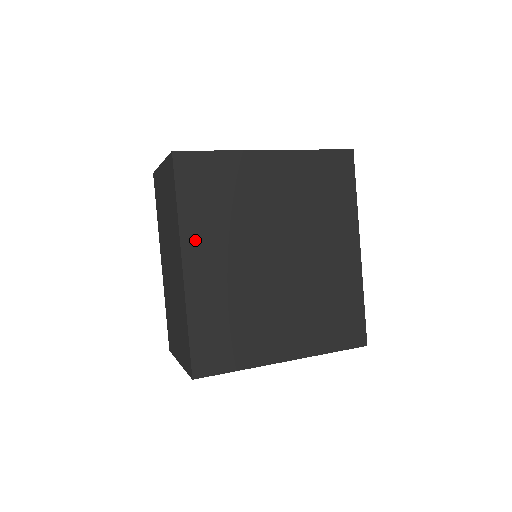
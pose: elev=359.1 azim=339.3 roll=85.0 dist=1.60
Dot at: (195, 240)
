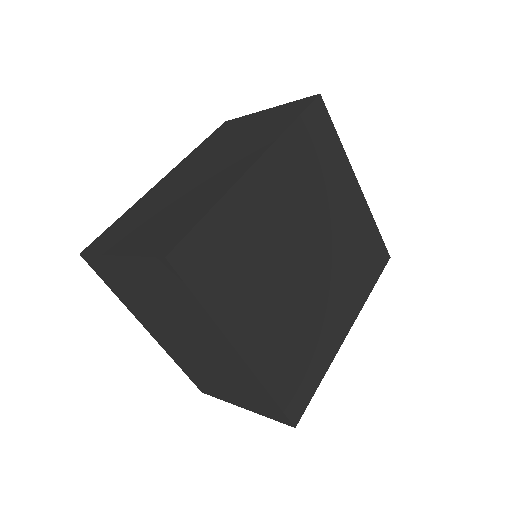
Dot at: (279, 160)
